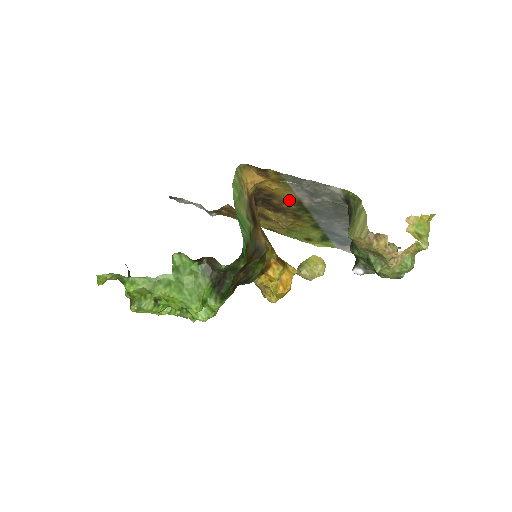
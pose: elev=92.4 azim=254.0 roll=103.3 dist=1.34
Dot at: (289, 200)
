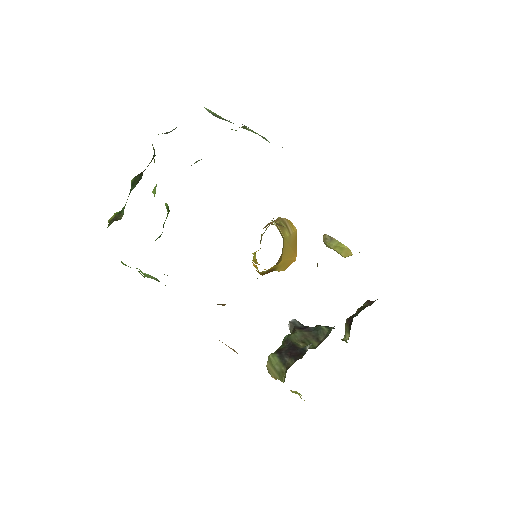
Dot at: occluded
